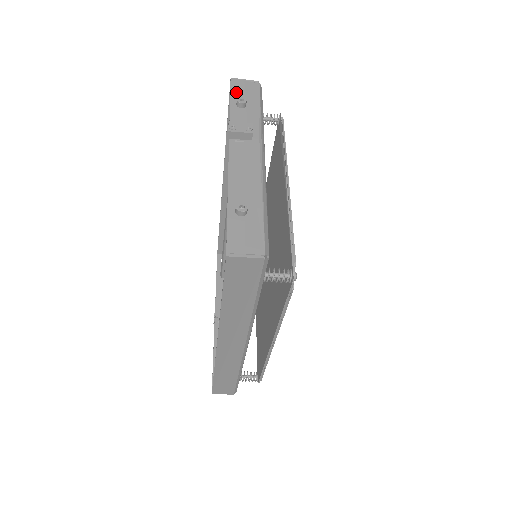
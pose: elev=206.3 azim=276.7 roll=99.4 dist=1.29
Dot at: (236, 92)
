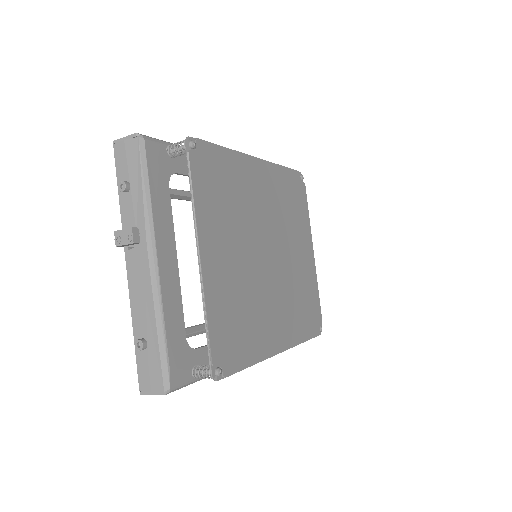
Dot at: (120, 166)
